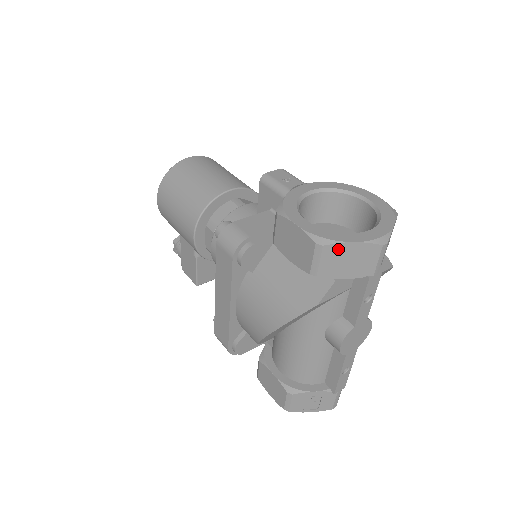
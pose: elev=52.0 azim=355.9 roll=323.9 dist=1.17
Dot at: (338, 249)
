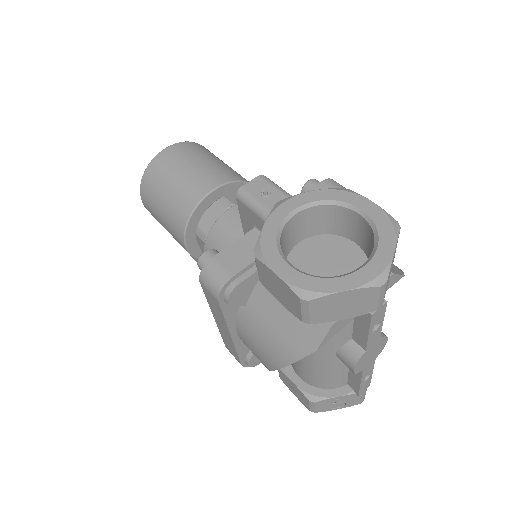
Dot at: (328, 300)
